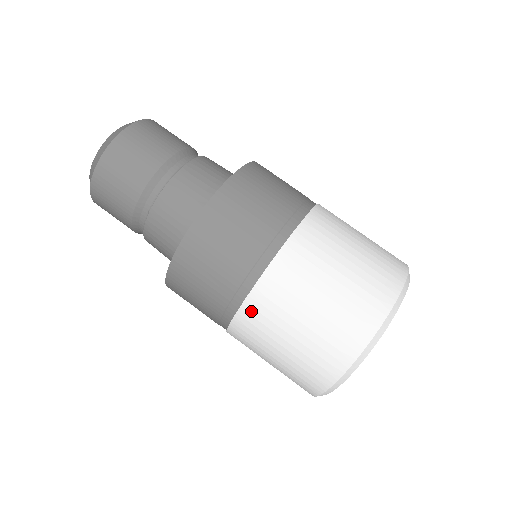
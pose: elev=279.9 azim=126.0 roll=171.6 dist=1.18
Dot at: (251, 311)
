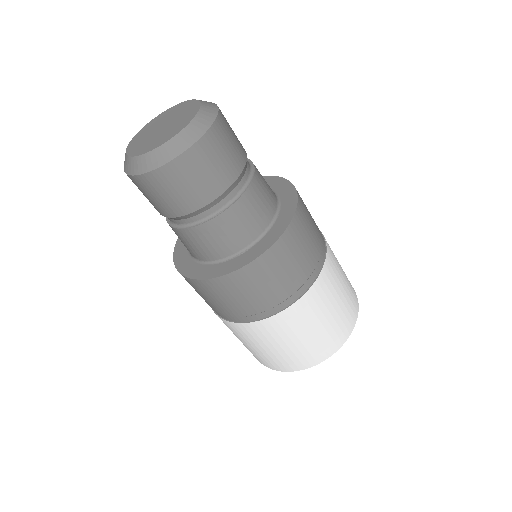
Dot at: occluded
